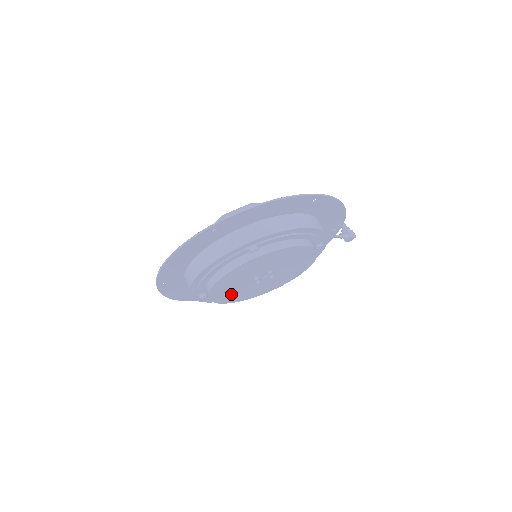
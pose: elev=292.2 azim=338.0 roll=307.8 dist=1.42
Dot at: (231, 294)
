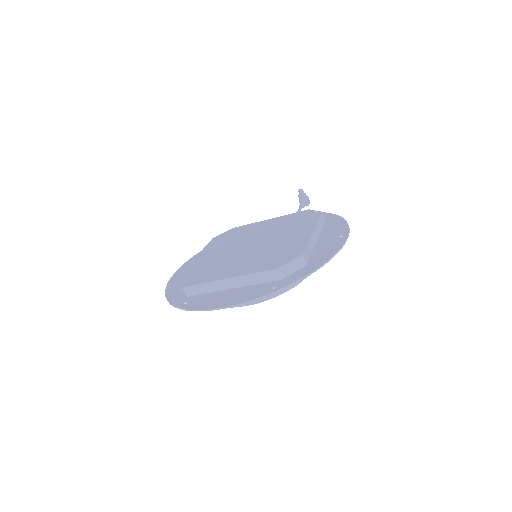
Dot at: occluded
